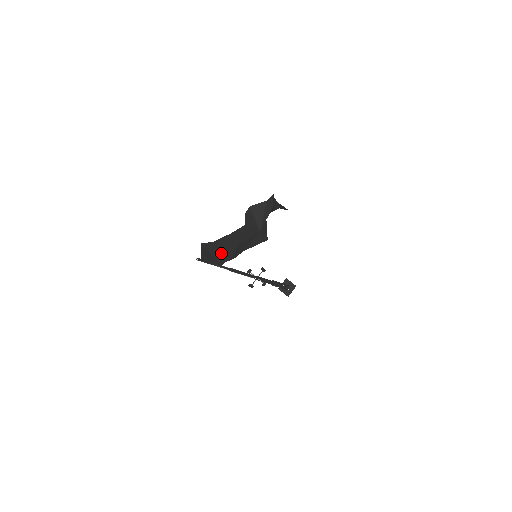
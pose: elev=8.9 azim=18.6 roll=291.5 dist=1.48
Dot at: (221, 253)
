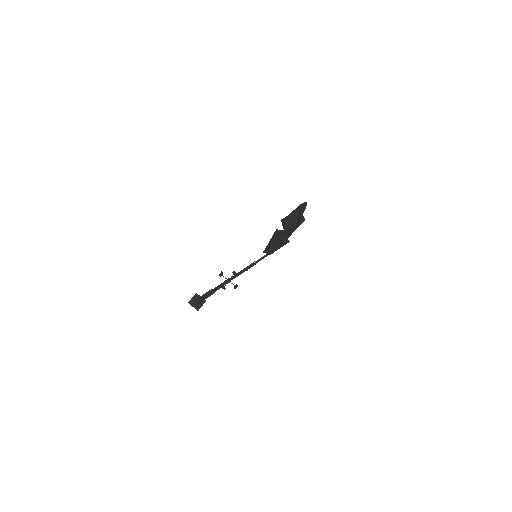
Dot at: occluded
